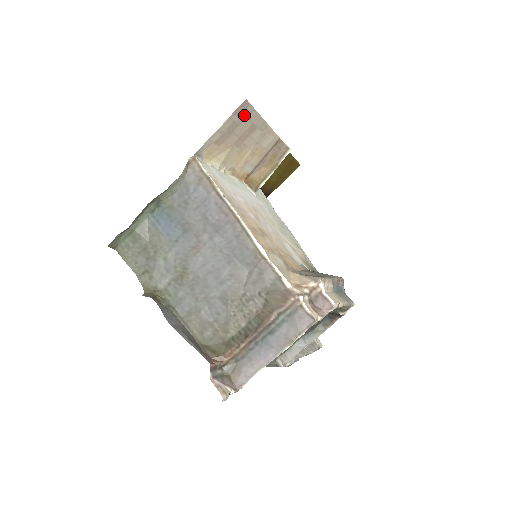
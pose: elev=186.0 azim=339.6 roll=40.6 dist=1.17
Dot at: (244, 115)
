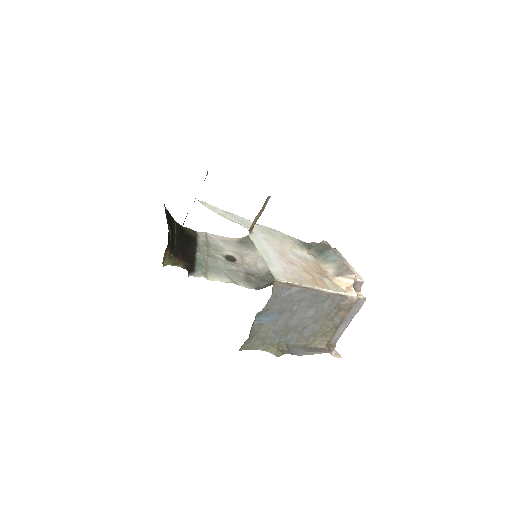
Dot at: occluded
